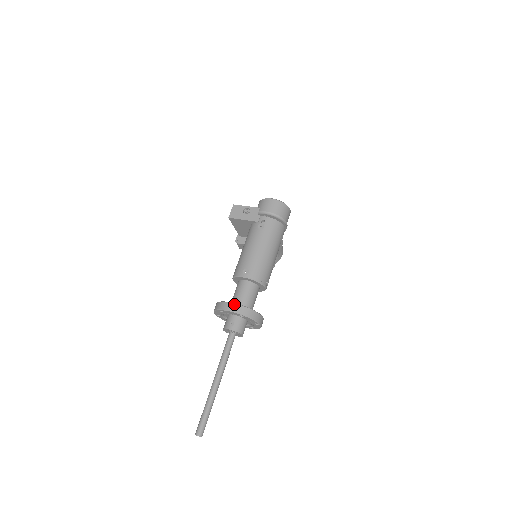
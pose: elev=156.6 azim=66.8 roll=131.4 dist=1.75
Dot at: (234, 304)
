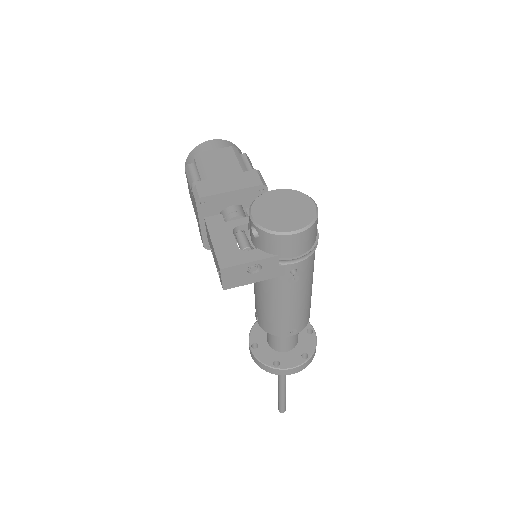
Dot at: (297, 368)
